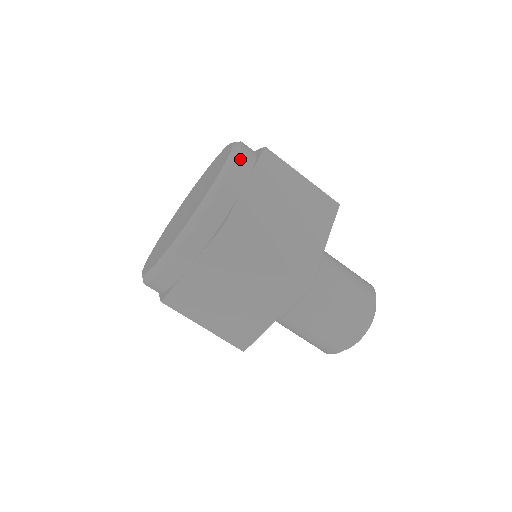
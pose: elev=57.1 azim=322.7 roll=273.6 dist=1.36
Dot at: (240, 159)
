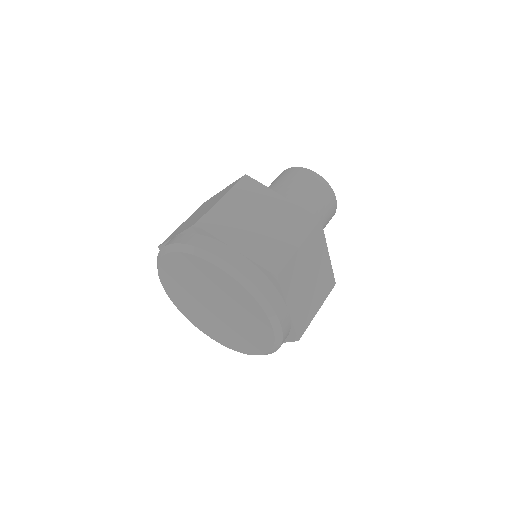
Dot at: (274, 306)
